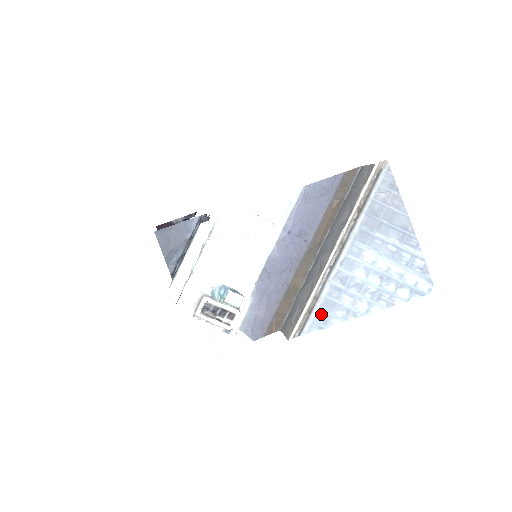
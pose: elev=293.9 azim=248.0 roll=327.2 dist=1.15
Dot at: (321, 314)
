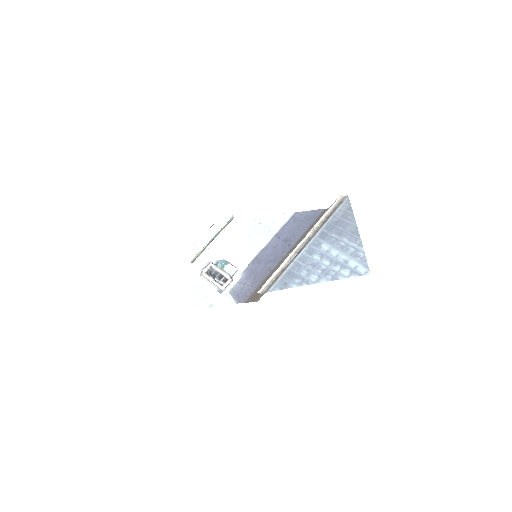
Dot at: (284, 280)
